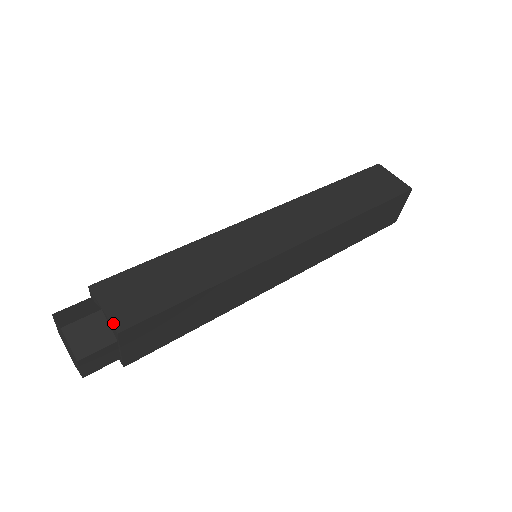
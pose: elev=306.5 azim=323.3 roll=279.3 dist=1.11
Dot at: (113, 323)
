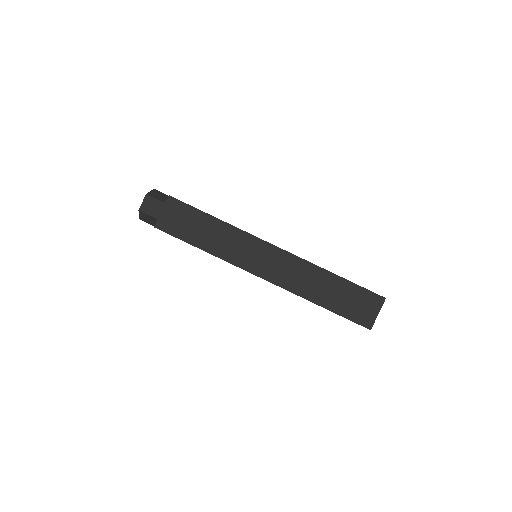
Dot at: occluded
